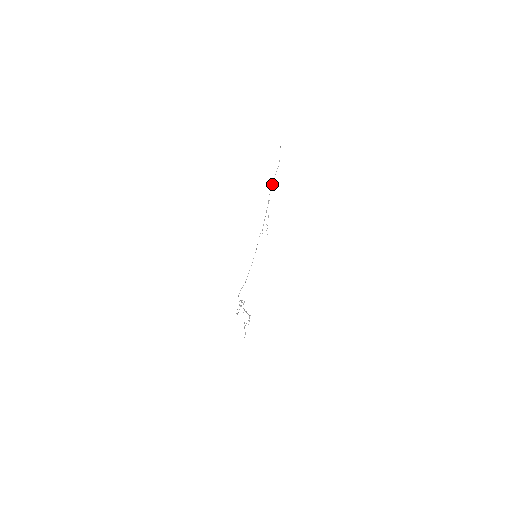
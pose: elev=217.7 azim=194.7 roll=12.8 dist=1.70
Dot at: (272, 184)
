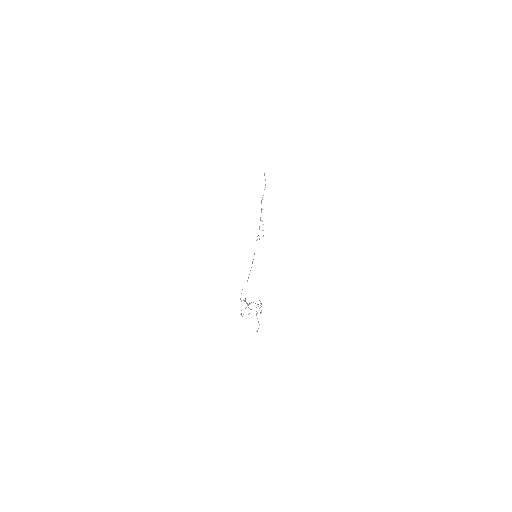
Dot at: occluded
